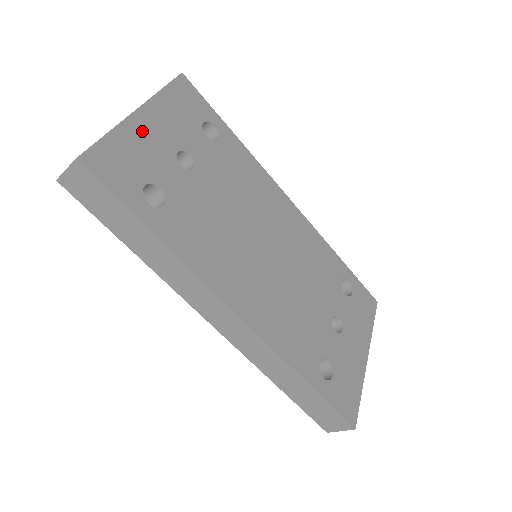
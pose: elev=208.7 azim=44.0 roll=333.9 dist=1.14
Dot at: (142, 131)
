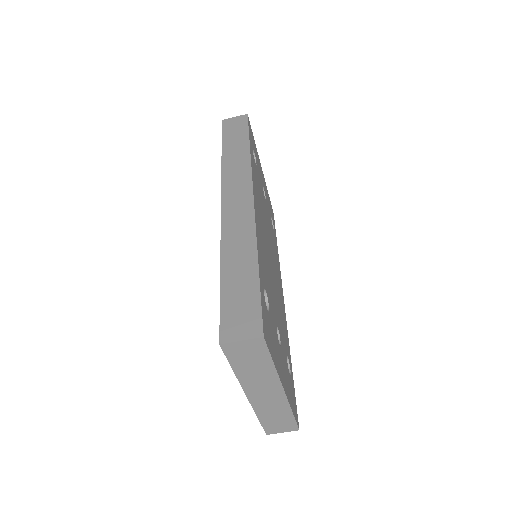
Dot at: (260, 166)
